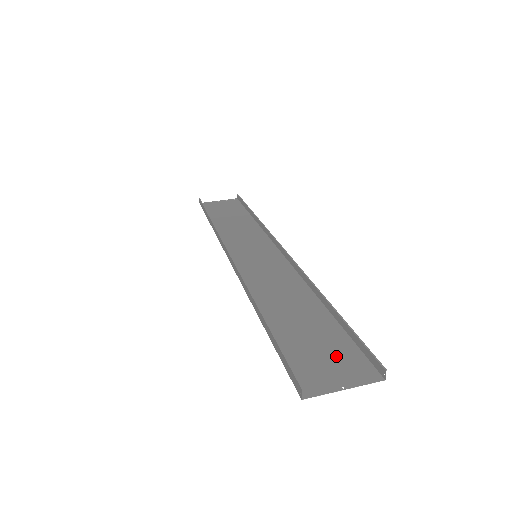
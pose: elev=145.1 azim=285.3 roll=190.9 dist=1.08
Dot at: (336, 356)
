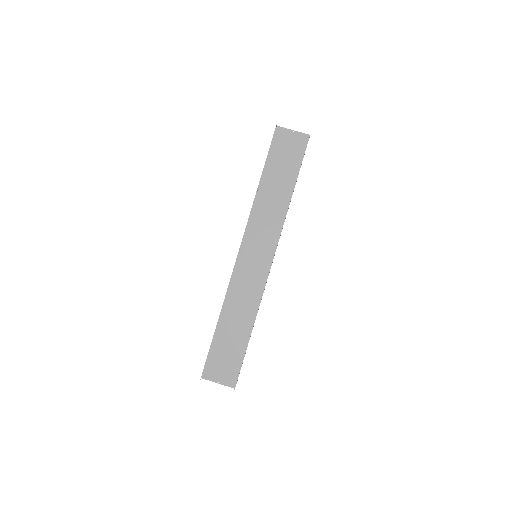
Dot at: (229, 366)
